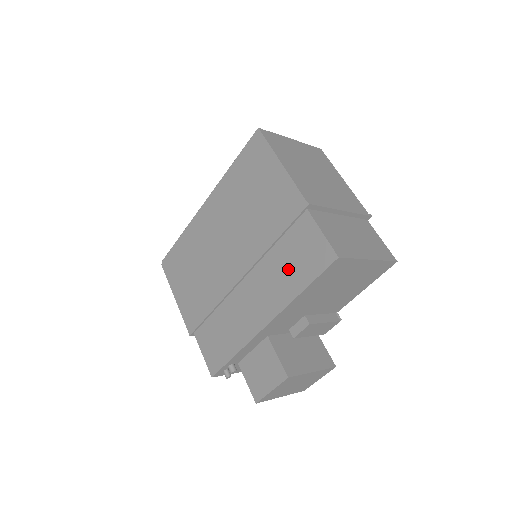
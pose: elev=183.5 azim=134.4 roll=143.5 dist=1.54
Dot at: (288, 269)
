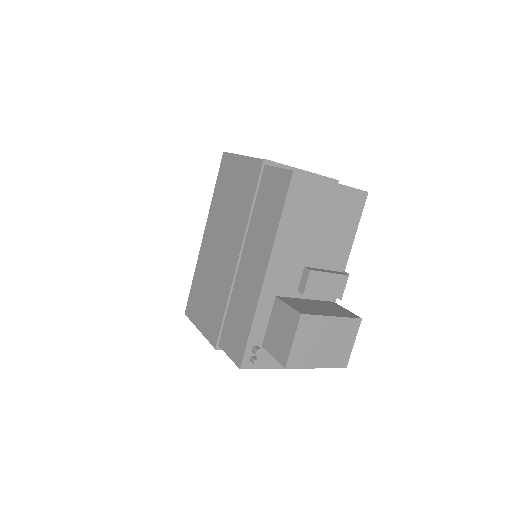
Dot at: (266, 216)
